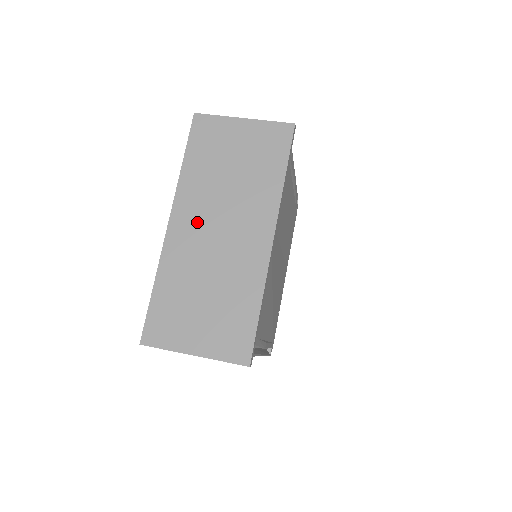
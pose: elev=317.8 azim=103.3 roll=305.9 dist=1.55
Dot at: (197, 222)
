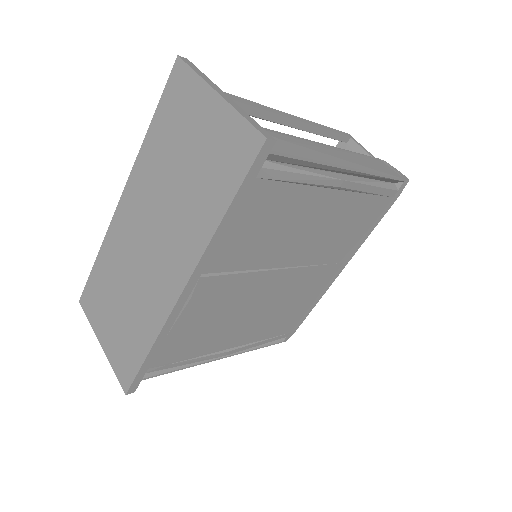
Dot at: (137, 215)
